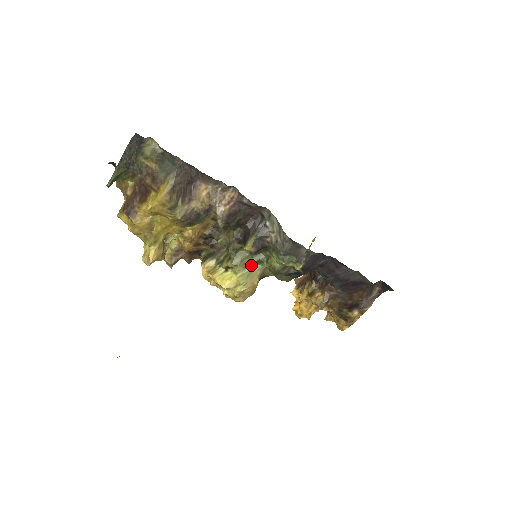
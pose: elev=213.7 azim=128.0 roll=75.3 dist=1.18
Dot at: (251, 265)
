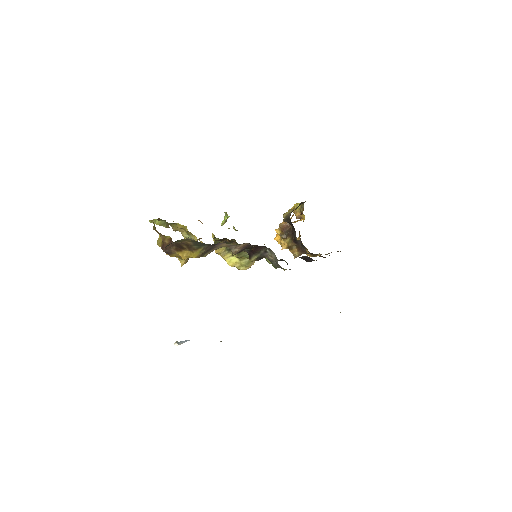
Dot at: occluded
